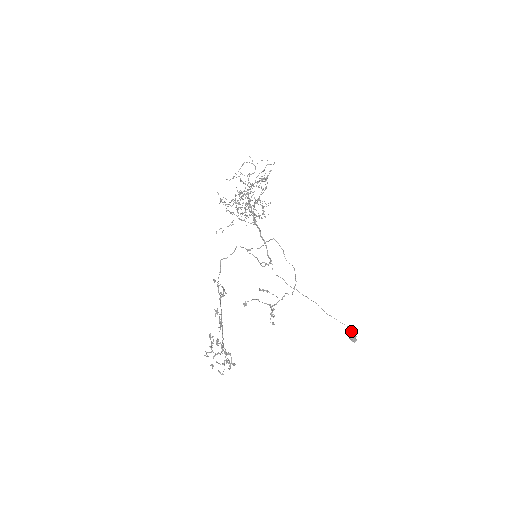
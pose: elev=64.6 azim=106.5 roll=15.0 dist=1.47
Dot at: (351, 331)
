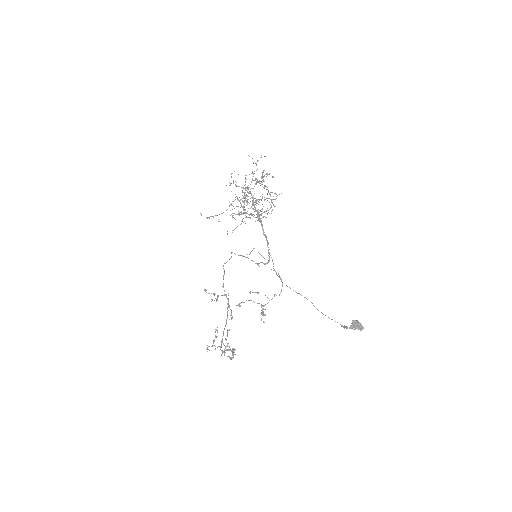
Dot at: (342, 326)
